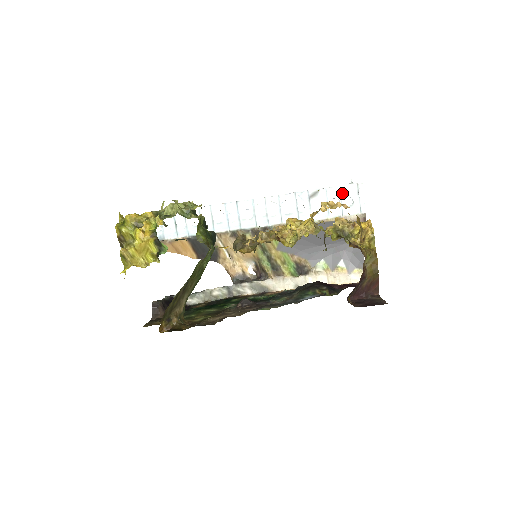
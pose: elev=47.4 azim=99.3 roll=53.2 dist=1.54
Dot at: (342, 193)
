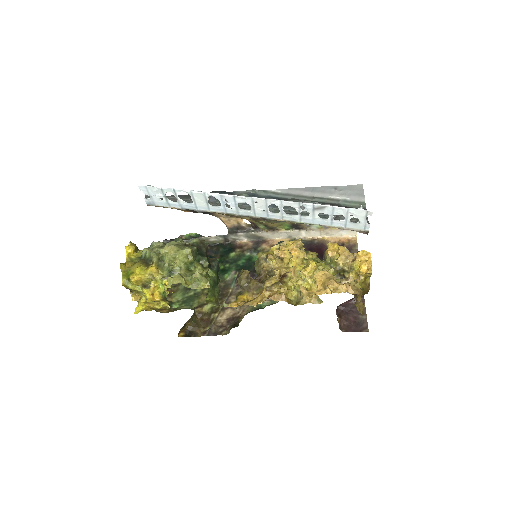
Dot at: (349, 213)
